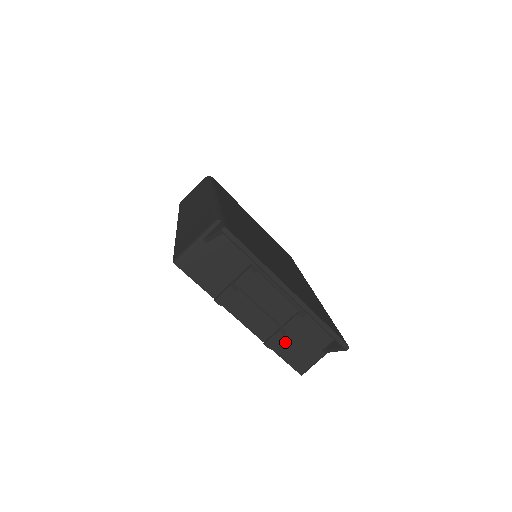
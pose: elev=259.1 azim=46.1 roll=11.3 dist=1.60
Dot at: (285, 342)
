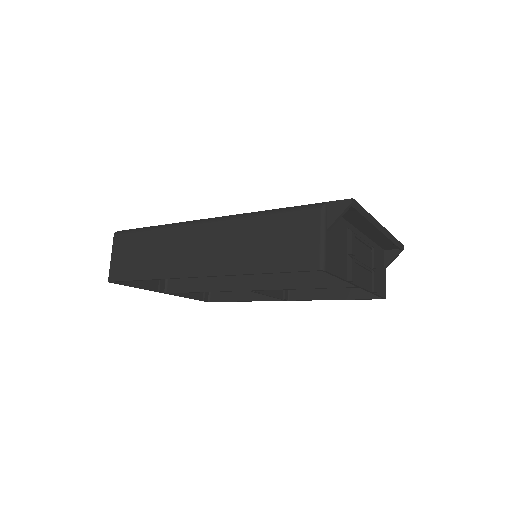
Dot at: occluded
